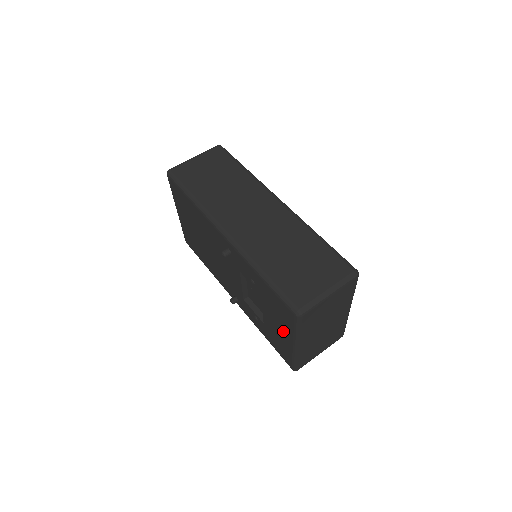
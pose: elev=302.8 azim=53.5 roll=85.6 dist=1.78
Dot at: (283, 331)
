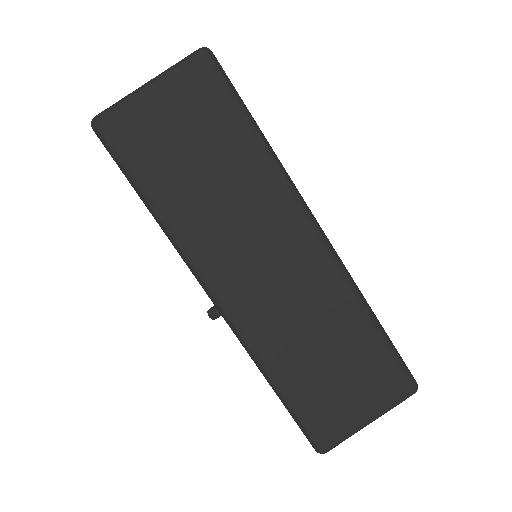
Dot at: occluded
